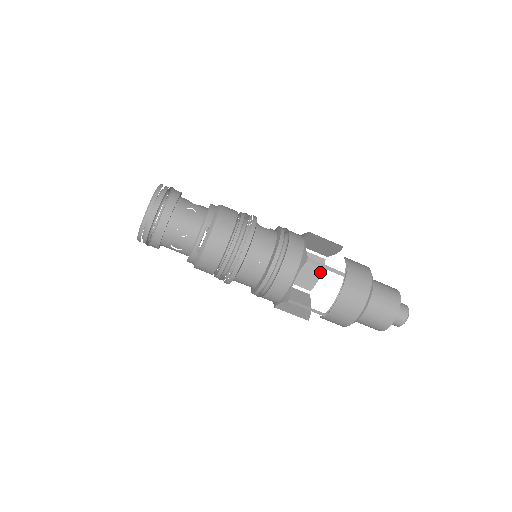
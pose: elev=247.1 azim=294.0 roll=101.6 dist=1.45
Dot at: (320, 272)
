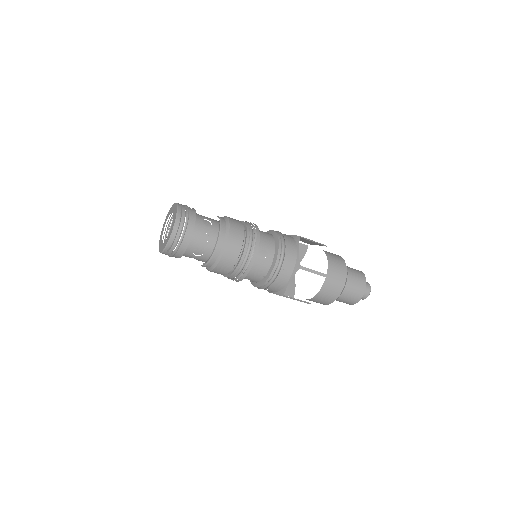
Dot at: (320, 245)
